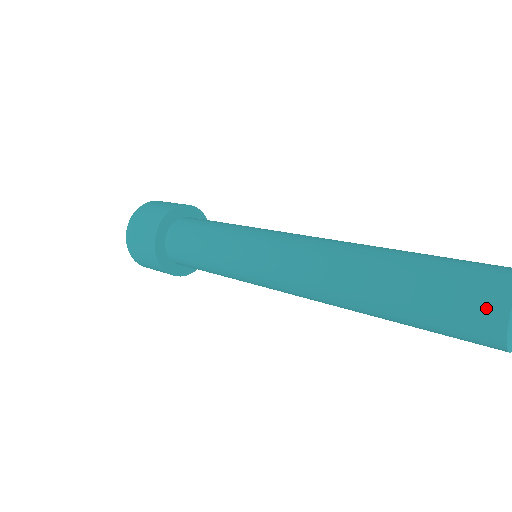
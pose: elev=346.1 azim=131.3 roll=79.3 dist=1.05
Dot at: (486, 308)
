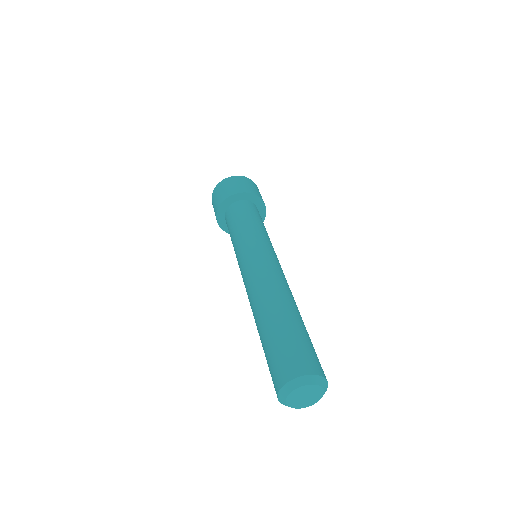
Dot at: (275, 388)
